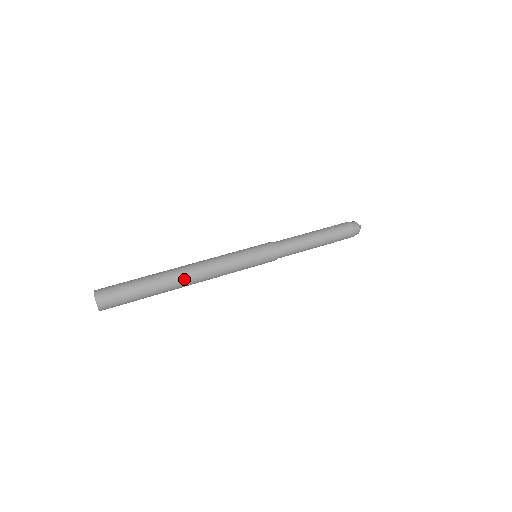
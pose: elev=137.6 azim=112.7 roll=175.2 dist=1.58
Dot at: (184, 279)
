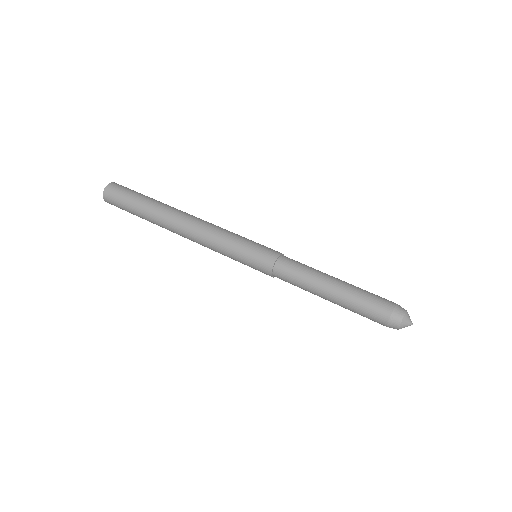
Dot at: (173, 221)
